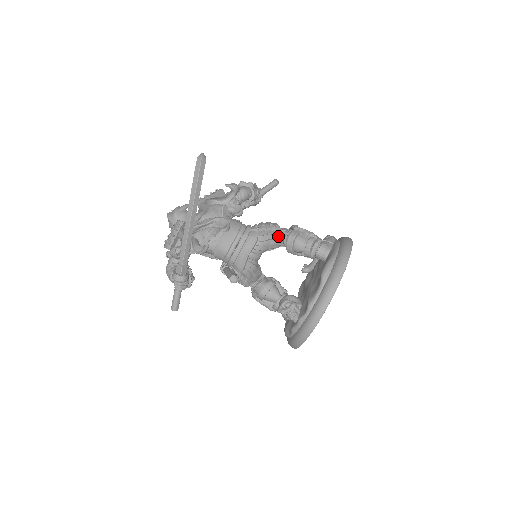
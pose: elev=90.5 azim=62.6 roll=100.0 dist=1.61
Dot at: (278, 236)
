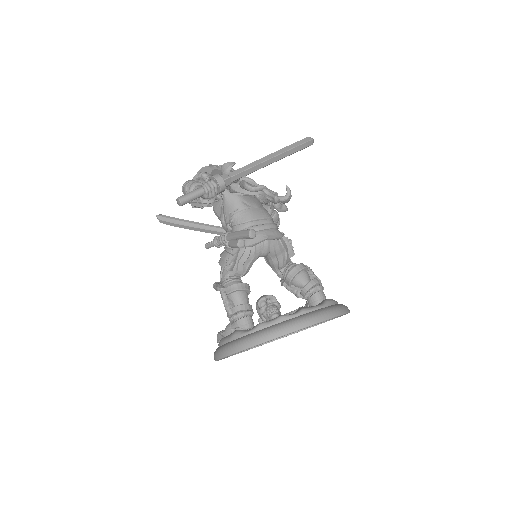
Dot at: (289, 258)
